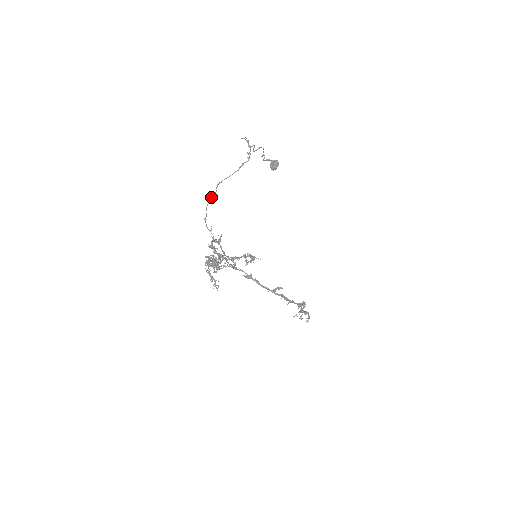
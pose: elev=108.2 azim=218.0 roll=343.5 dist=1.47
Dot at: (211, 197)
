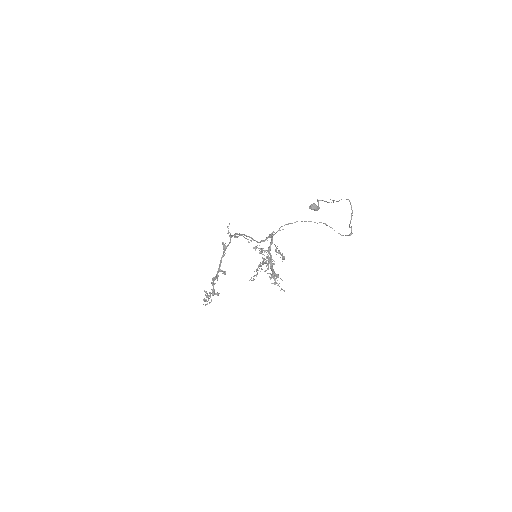
Dot at: (311, 221)
